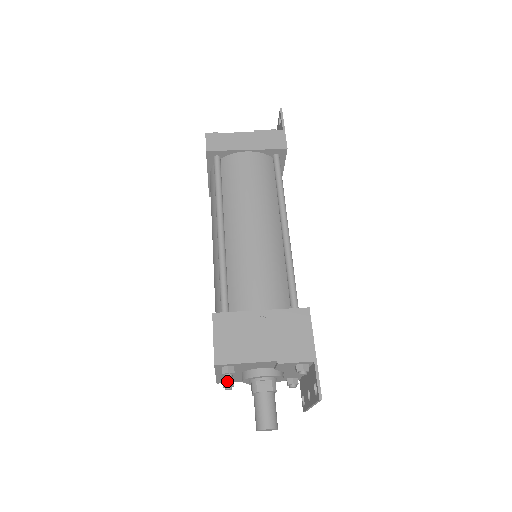
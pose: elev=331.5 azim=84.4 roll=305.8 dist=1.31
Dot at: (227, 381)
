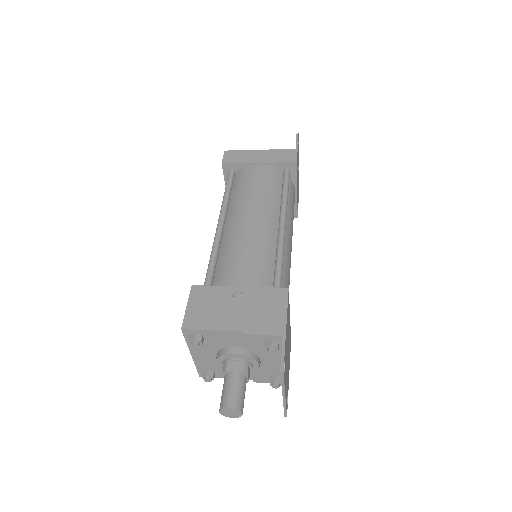
Dot at: (207, 370)
